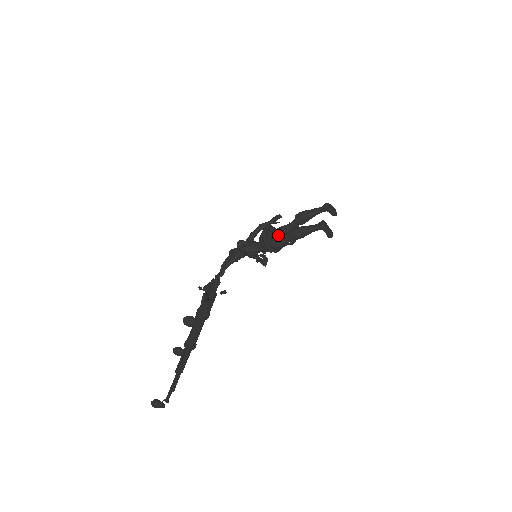
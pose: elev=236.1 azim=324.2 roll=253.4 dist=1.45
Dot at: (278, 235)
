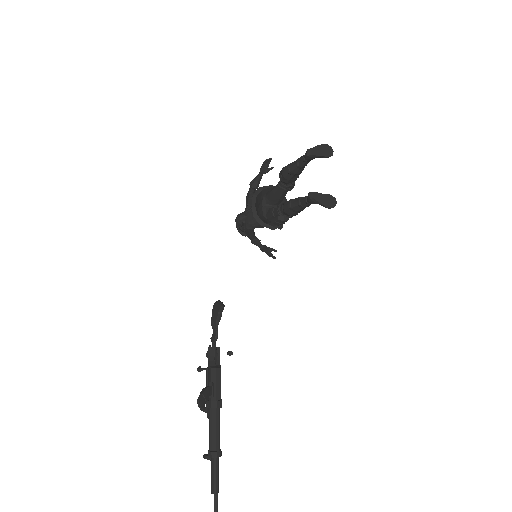
Dot at: (272, 208)
